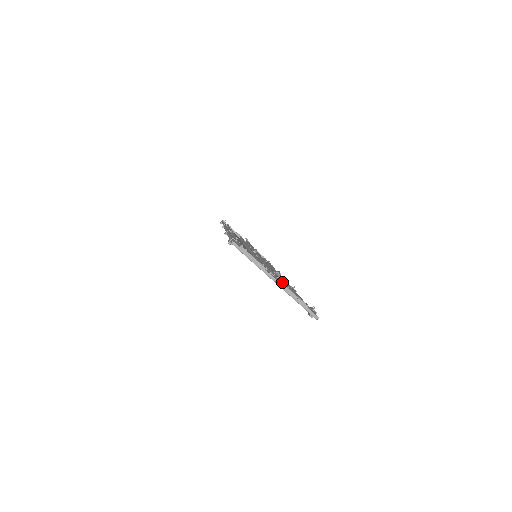
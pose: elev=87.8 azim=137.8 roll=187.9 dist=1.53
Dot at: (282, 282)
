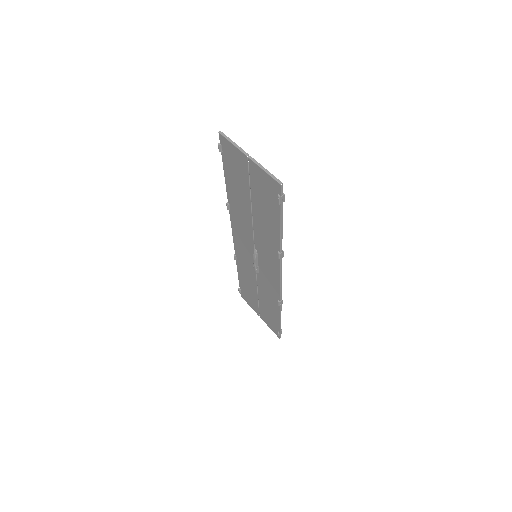
Dot at: occluded
